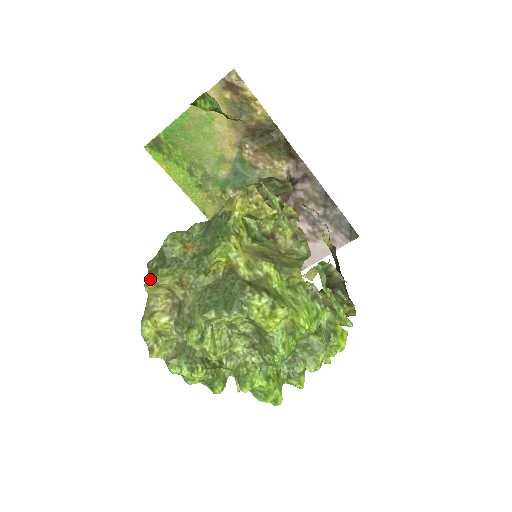
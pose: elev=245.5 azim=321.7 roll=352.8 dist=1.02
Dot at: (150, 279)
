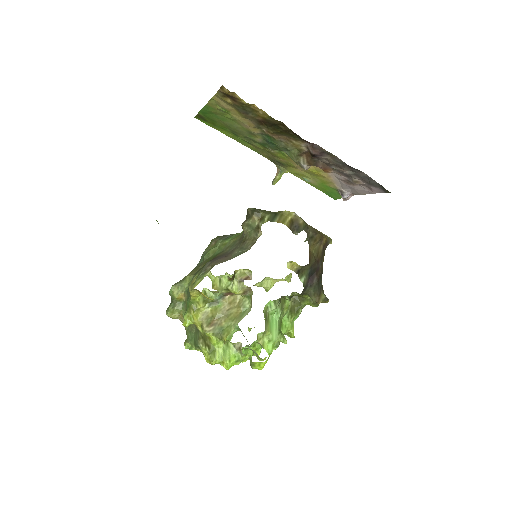
Dot at: (167, 310)
